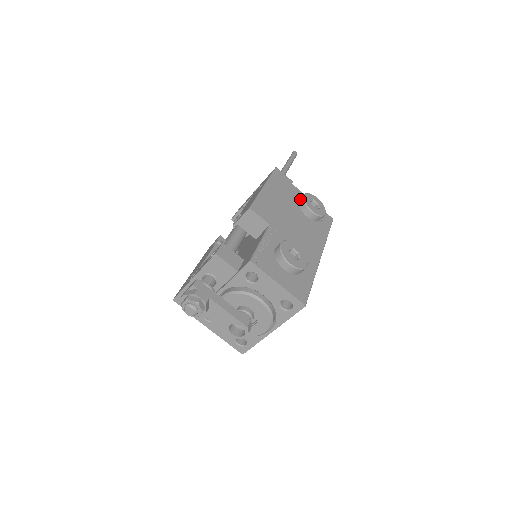
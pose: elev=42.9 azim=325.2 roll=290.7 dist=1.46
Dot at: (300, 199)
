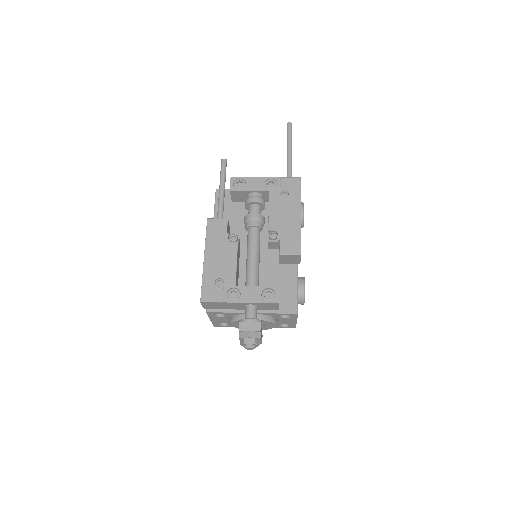
Dot at: (301, 212)
